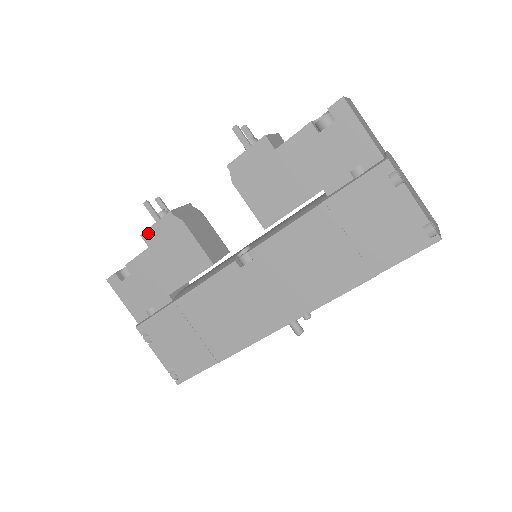
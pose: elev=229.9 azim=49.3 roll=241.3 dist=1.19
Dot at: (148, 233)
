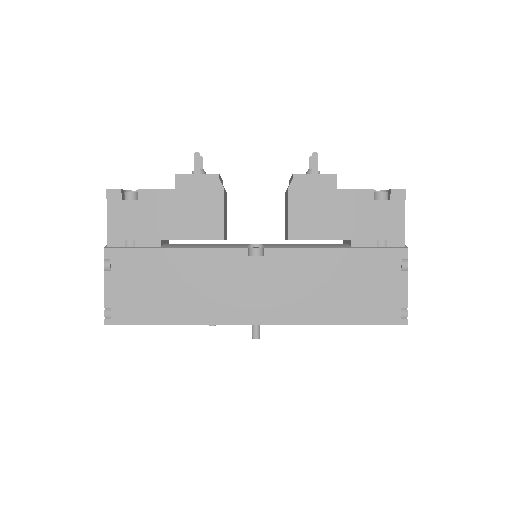
Dot at: (184, 178)
